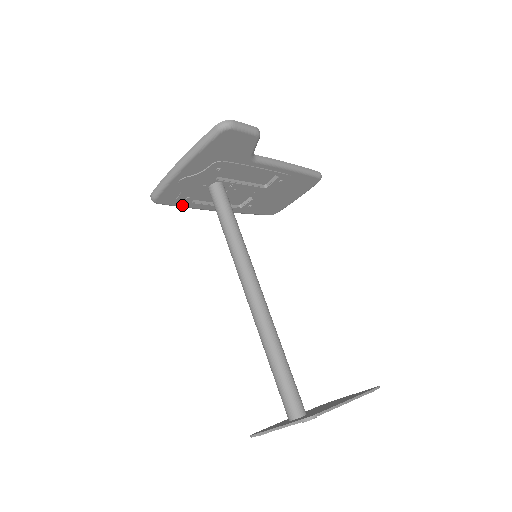
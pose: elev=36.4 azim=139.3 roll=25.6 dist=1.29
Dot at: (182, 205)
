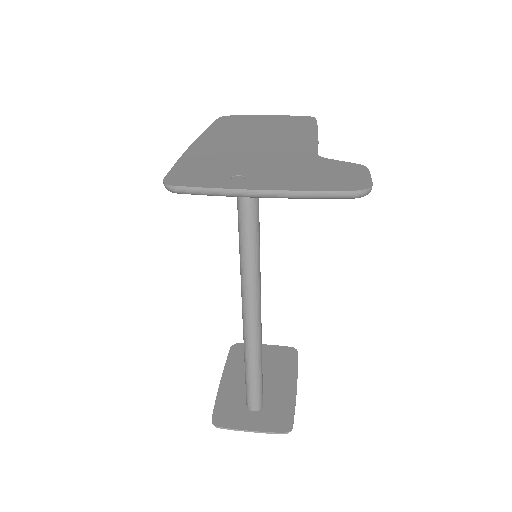
Dot at: occluded
